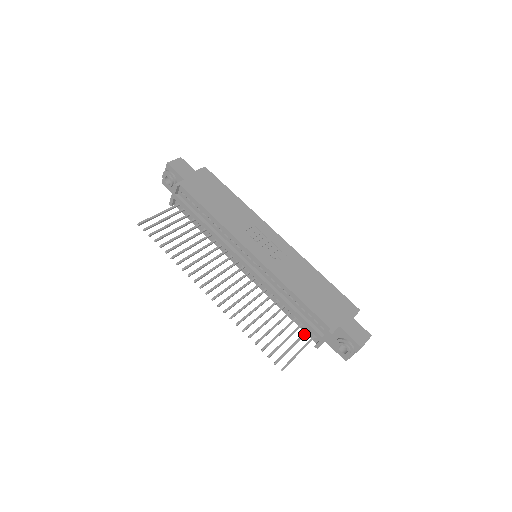
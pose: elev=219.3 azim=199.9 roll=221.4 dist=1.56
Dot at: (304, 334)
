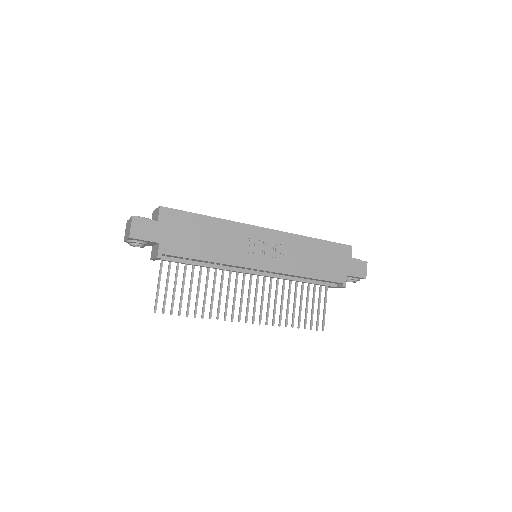
Dot at: (321, 290)
